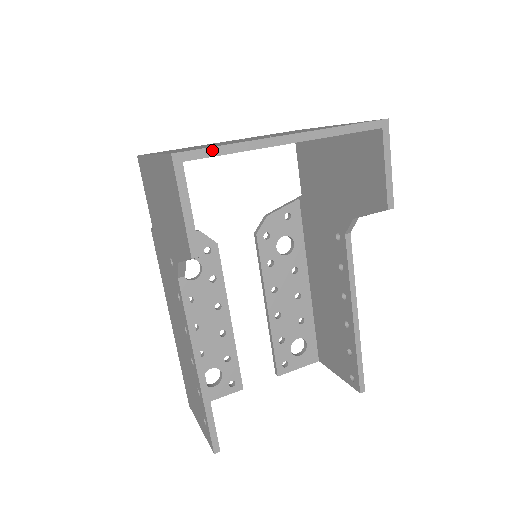
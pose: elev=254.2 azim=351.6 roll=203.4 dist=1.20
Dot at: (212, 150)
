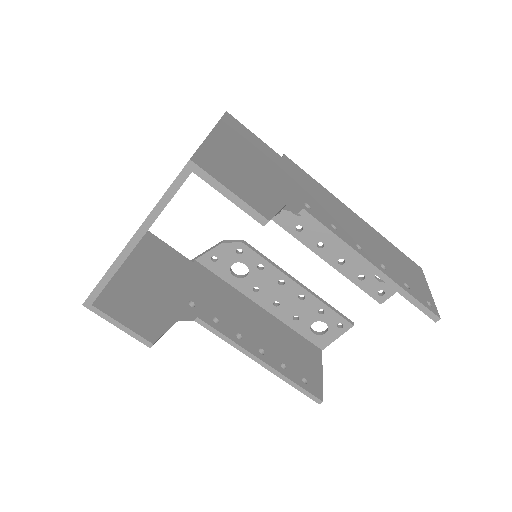
Dot at: (98, 287)
